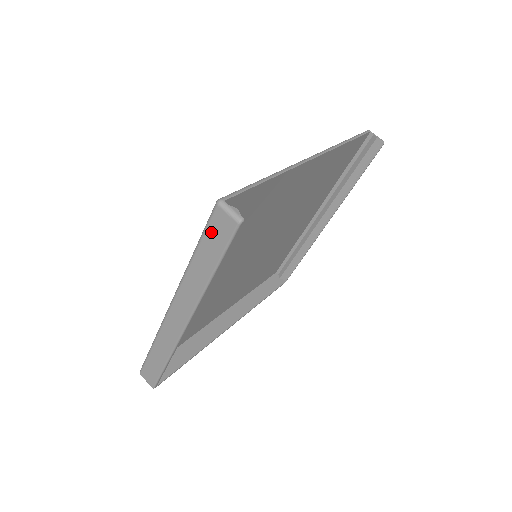
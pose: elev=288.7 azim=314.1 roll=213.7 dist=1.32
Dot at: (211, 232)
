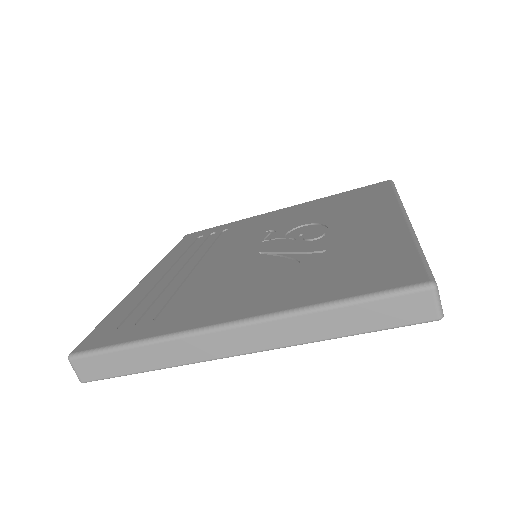
Dot at: (391, 304)
